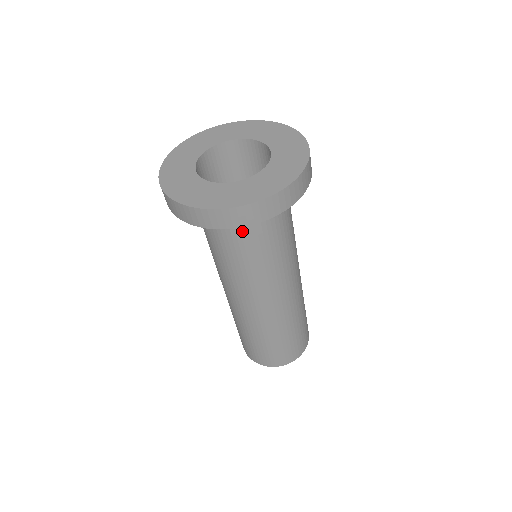
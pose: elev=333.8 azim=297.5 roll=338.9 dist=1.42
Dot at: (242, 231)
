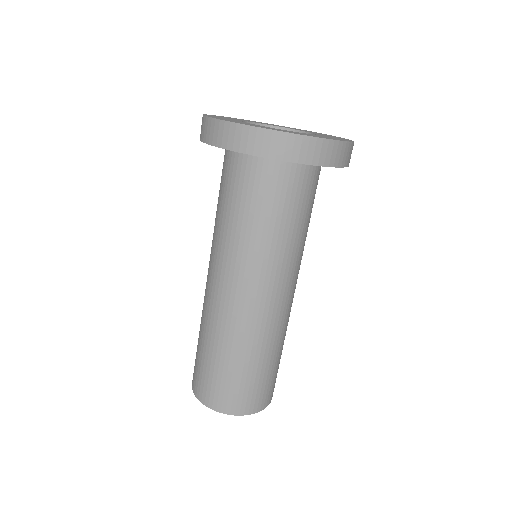
Dot at: (266, 186)
